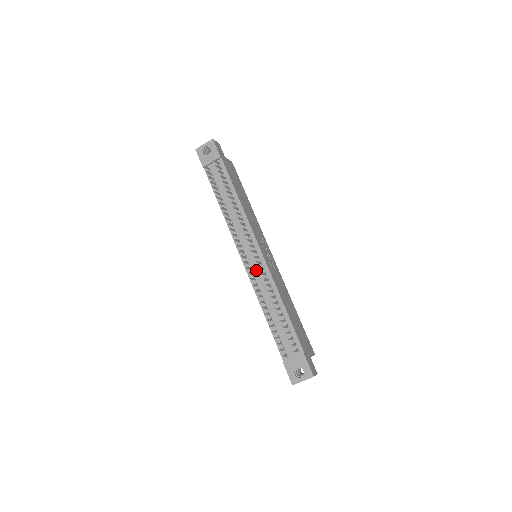
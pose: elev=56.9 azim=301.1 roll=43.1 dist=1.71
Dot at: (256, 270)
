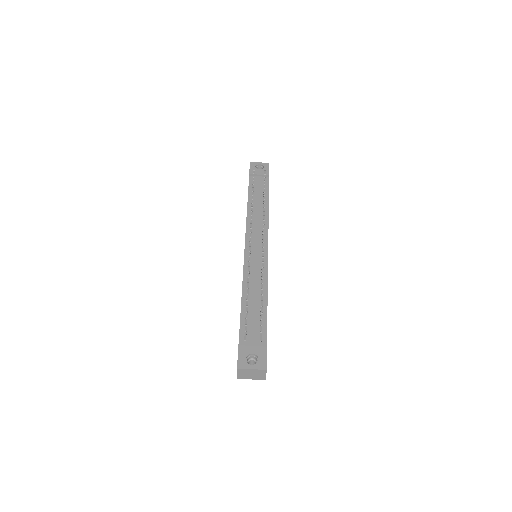
Dot at: (255, 258)
